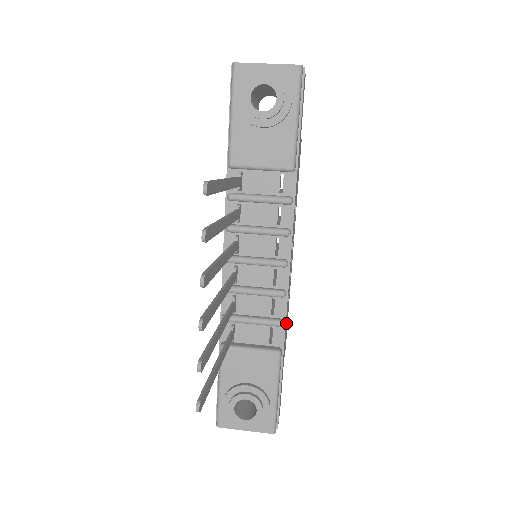
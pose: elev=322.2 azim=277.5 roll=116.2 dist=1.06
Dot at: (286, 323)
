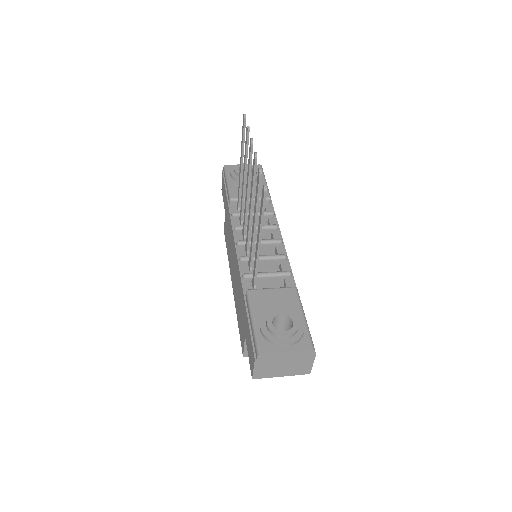
Dot at: occluded
